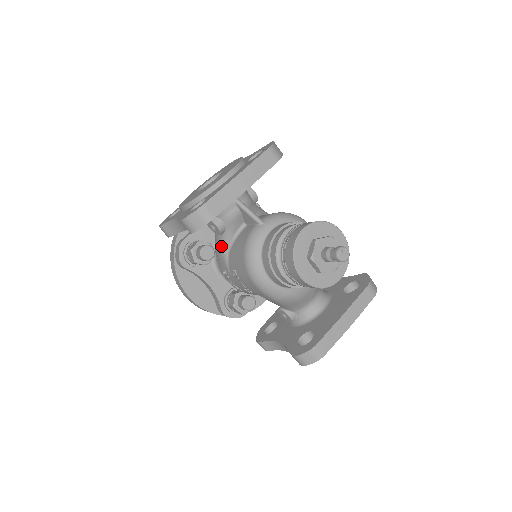
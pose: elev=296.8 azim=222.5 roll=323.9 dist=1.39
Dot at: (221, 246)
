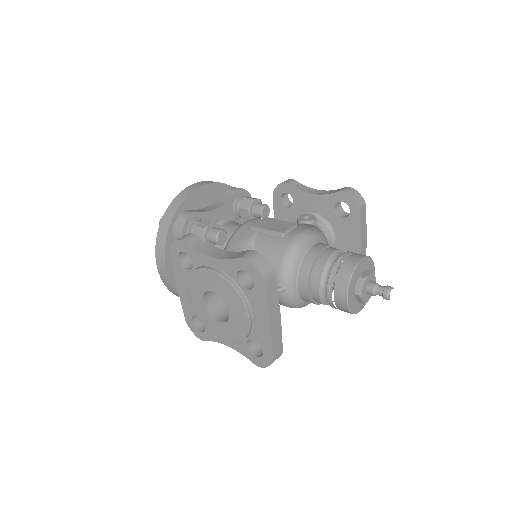
Dot at: occluded
